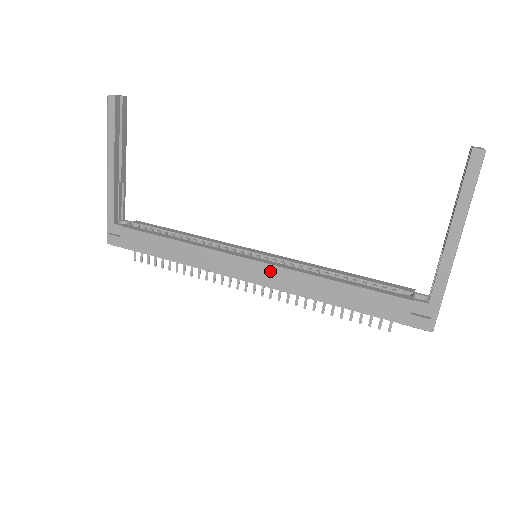
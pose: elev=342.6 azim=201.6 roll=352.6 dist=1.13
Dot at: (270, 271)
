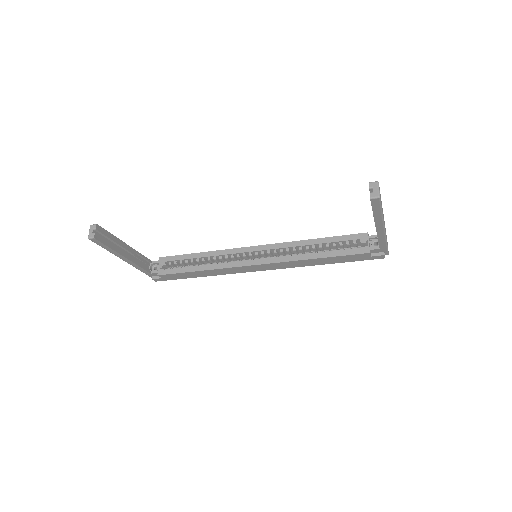
Dot at: (272, 265)
